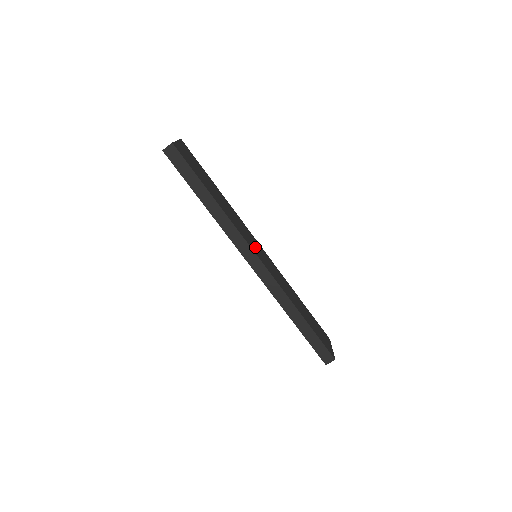
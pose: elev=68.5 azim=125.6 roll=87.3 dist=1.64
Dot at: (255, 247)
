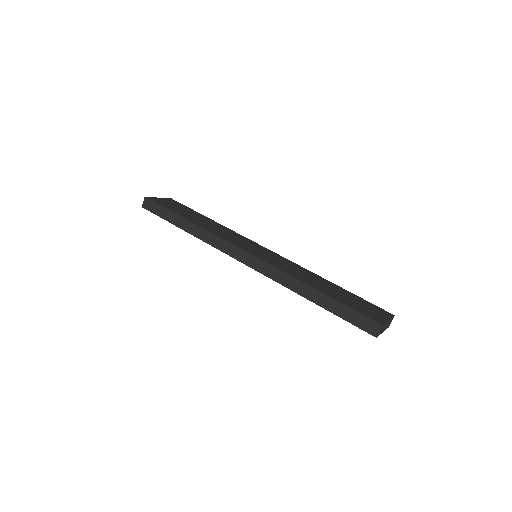
Dot at: (248, 247)
